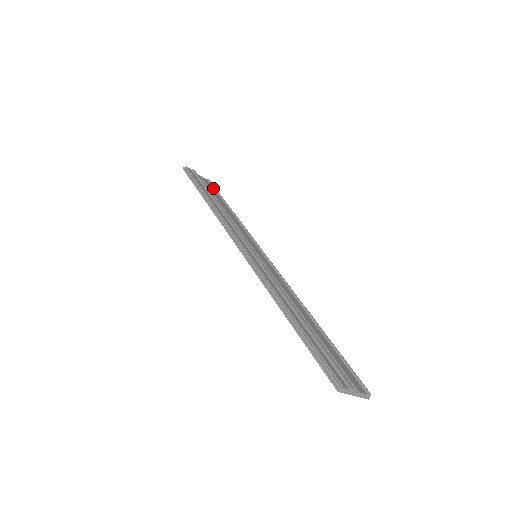
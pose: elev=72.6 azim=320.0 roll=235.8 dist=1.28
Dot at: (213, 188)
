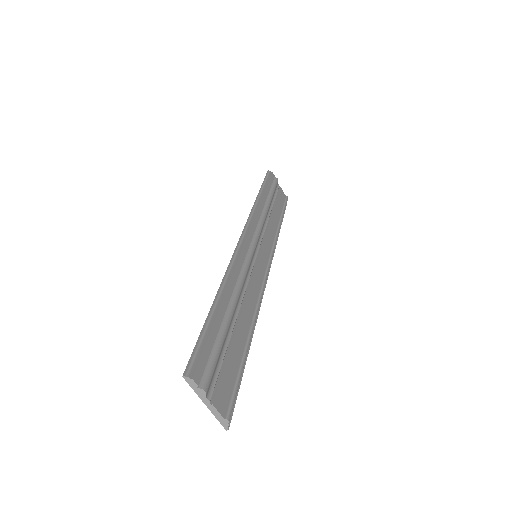
Dot at: (284, 202)
